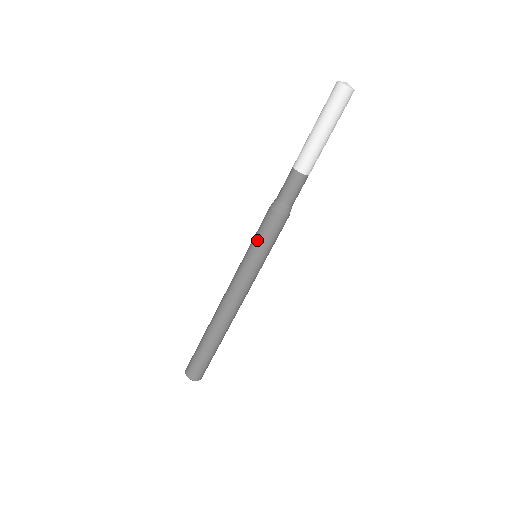
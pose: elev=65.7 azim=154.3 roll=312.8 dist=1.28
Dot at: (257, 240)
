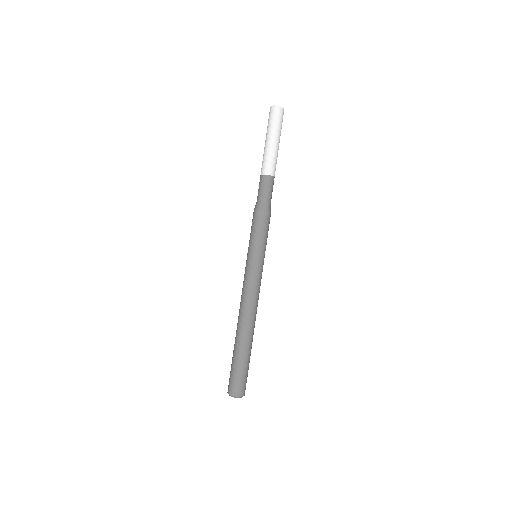
Dot at: (255, 239)
